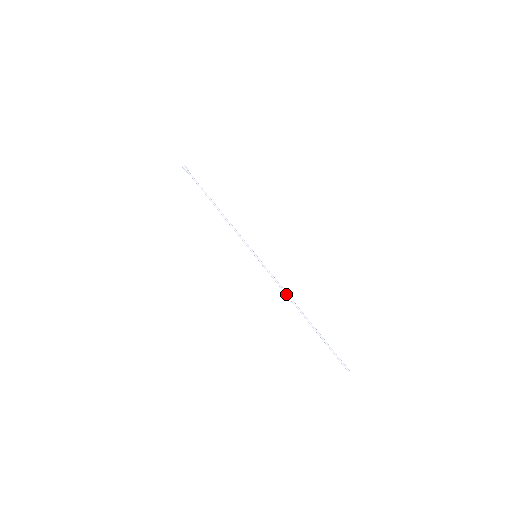
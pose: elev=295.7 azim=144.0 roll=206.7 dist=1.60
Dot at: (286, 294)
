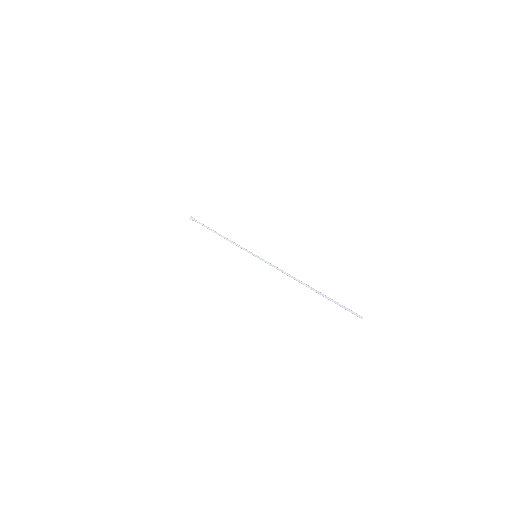
Dot at: (288, 274)
